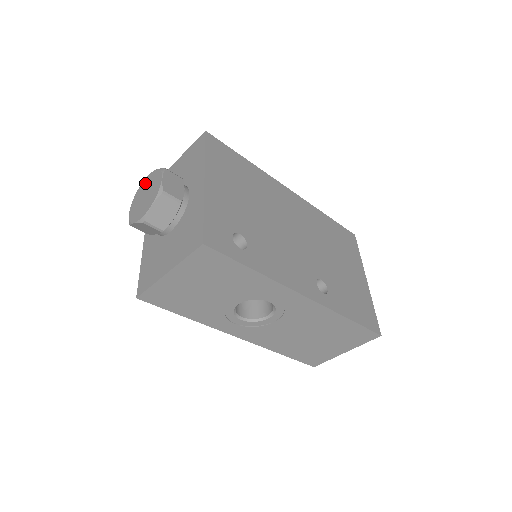
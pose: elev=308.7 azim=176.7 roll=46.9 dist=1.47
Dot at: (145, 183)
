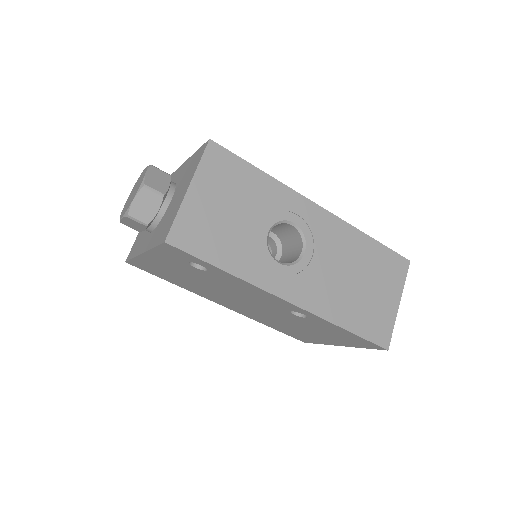
Dot at: (127, 200)
